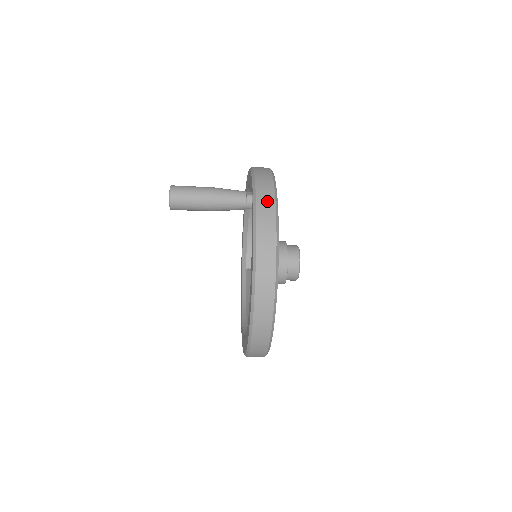
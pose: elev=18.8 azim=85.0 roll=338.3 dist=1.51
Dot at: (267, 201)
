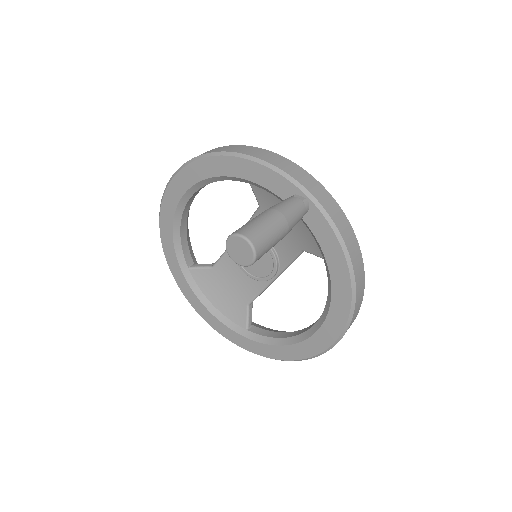
Dot at: (328, 200)
